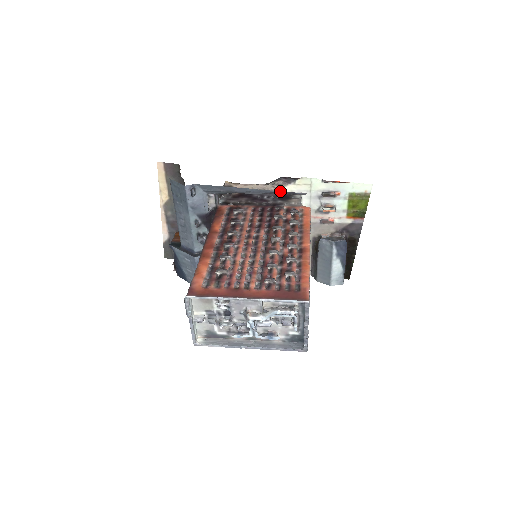
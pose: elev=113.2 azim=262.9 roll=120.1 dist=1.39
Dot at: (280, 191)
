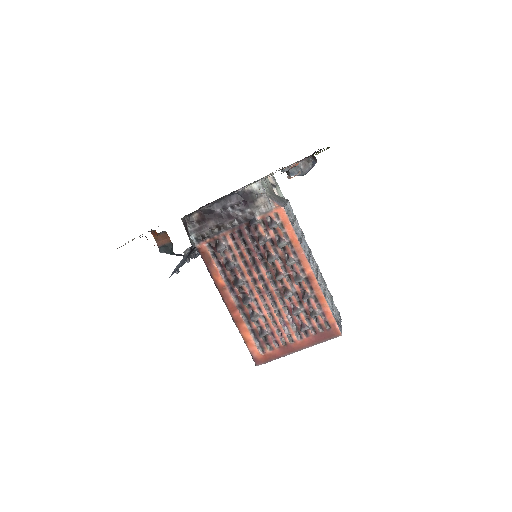
Dot at: occluded
